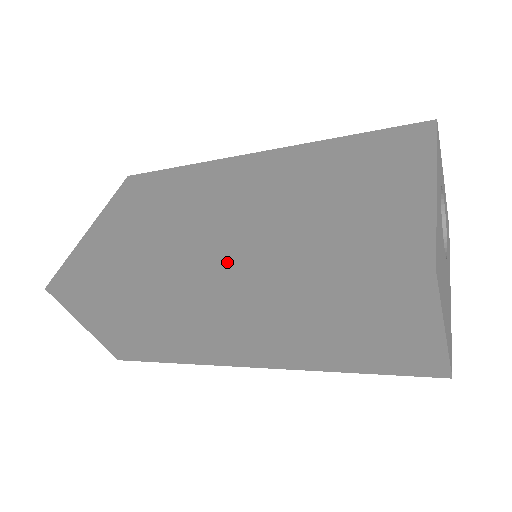
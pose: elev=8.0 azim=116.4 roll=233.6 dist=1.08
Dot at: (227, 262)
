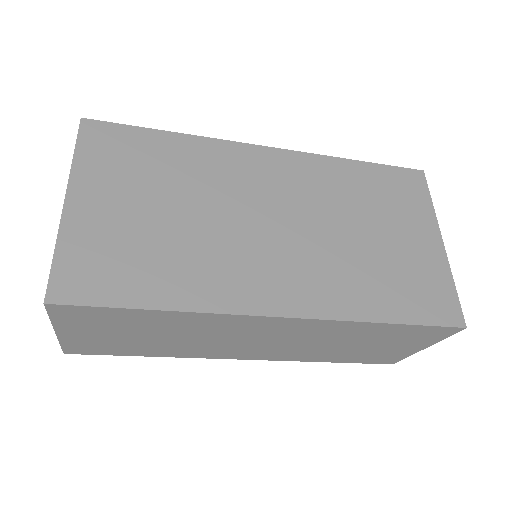
Dot at: (303, 296)
